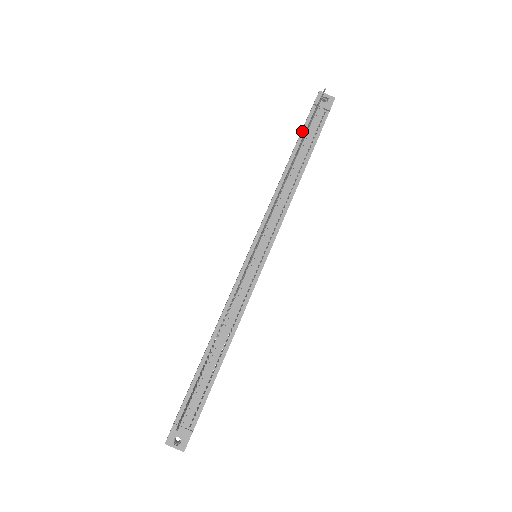
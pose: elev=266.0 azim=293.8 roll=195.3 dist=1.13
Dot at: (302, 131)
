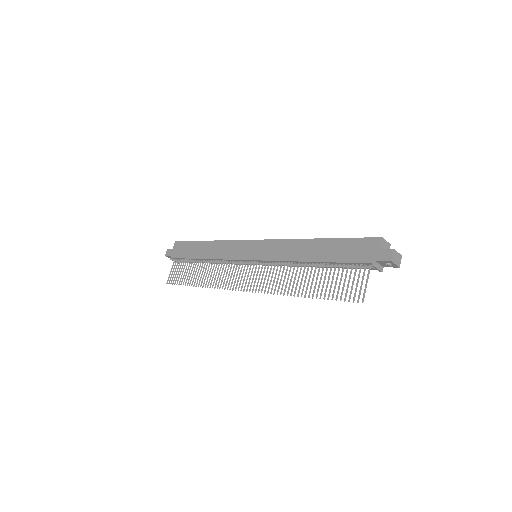
Dot at: (344, 263)
